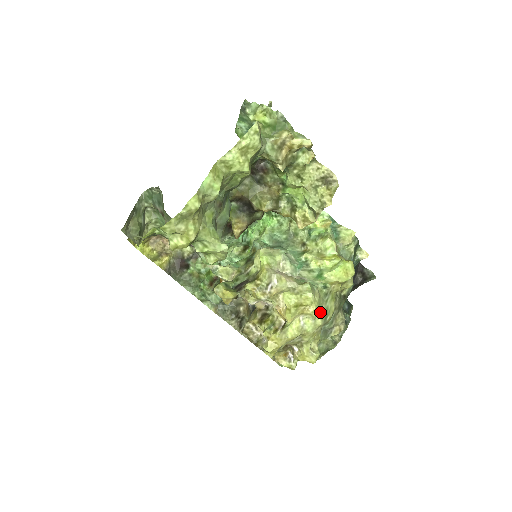
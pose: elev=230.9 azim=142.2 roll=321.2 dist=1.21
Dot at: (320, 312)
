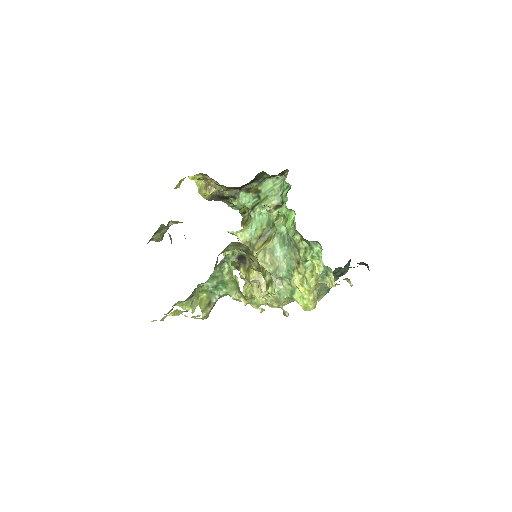
Dot at: (284, 303)
